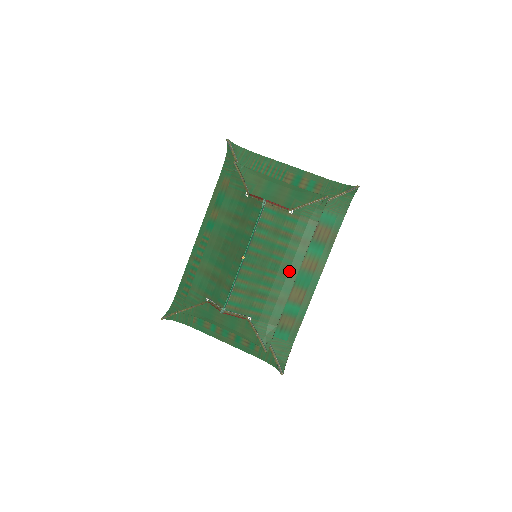
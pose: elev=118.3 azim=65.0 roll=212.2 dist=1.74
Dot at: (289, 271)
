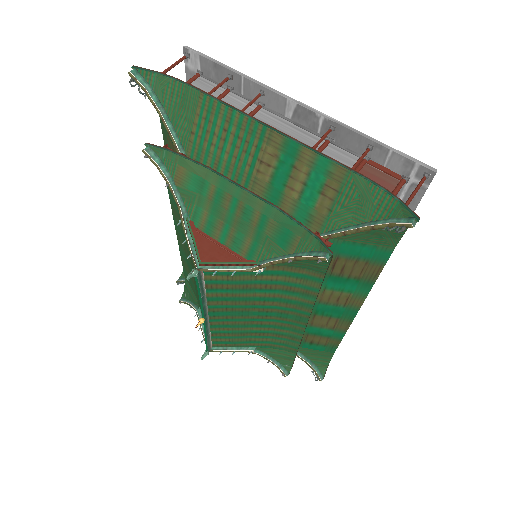
Dot at: (293, 316)
